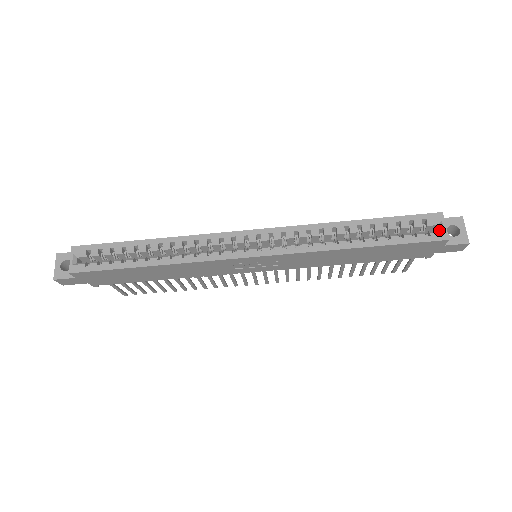
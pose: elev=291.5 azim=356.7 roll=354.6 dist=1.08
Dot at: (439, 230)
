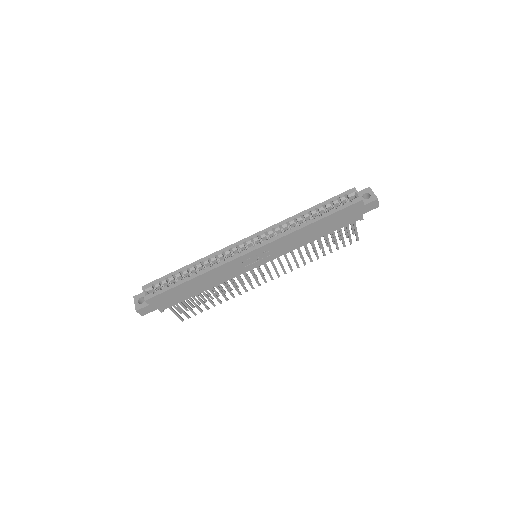
Dot at: (356, 197)
